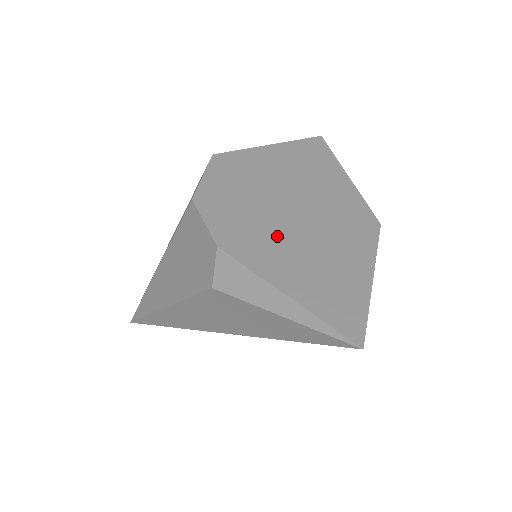
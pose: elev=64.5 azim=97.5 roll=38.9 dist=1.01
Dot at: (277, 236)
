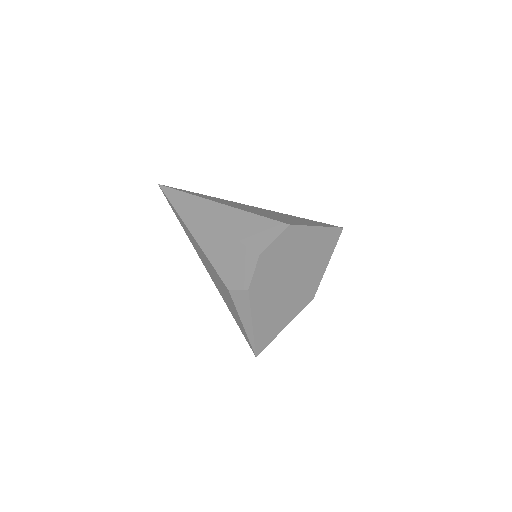
Dot at: (273, 292)
